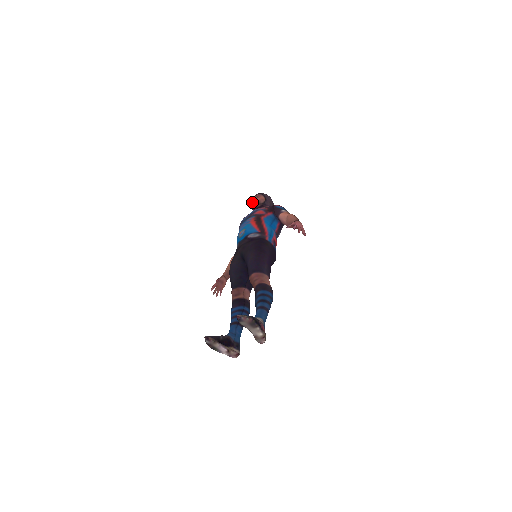
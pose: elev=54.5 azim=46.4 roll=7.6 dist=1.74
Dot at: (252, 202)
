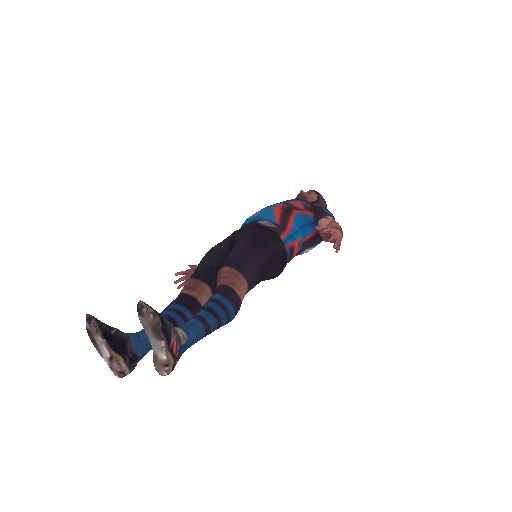
Dot at: (298, 195)
